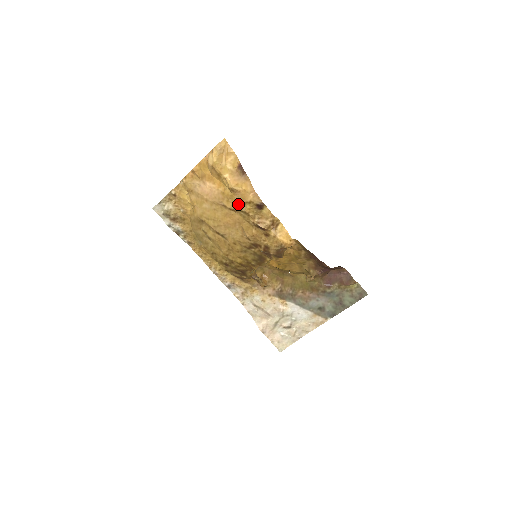
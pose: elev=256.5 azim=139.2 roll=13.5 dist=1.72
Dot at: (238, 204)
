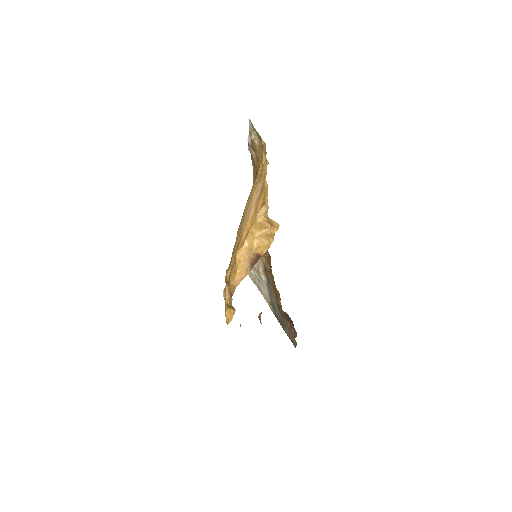
Dot at: (233, 262)
